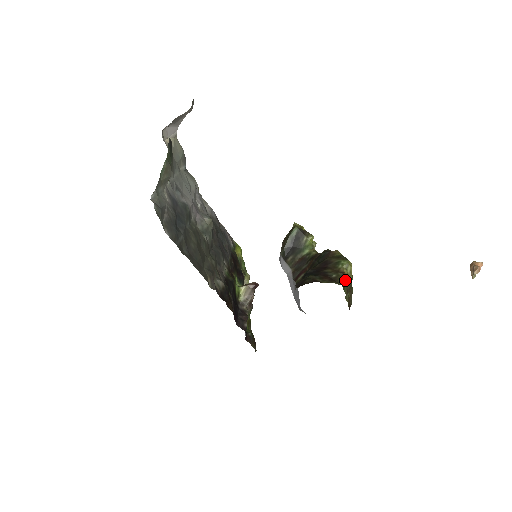
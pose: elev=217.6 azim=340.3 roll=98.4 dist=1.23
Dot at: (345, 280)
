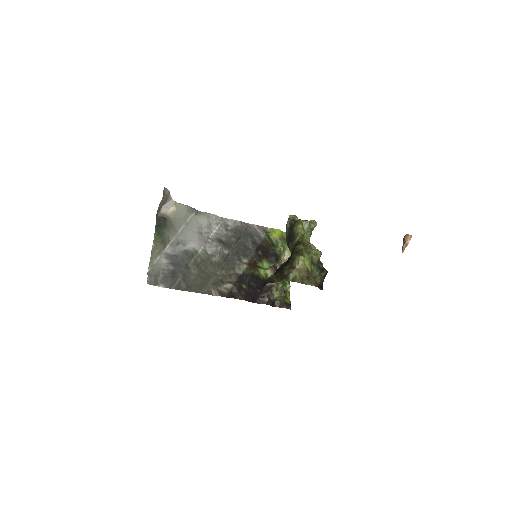
Dot at: (295, 274)
